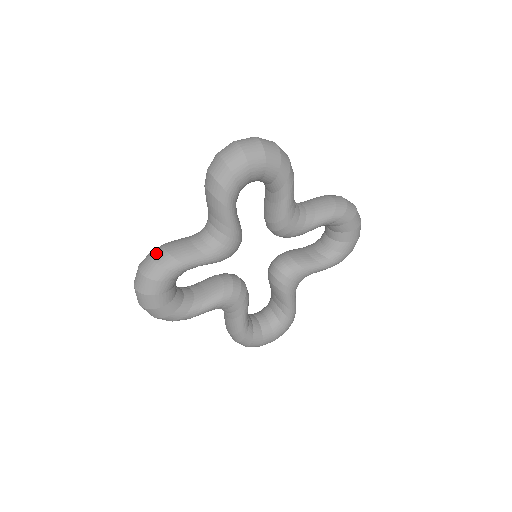
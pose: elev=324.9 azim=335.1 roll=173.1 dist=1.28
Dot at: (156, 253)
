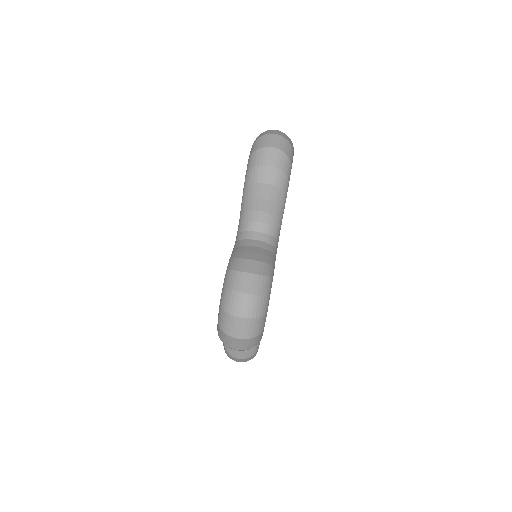
Dot at: (250, 267)
